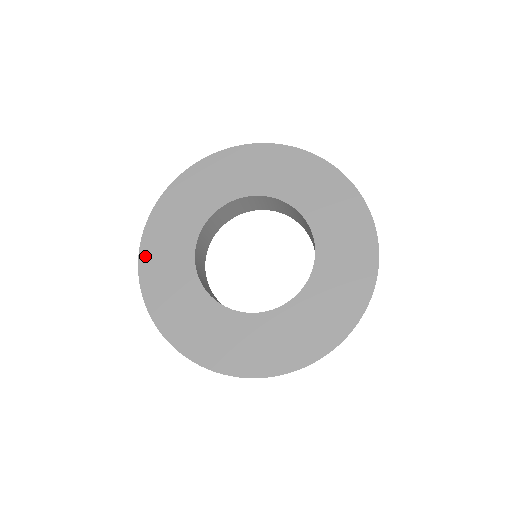
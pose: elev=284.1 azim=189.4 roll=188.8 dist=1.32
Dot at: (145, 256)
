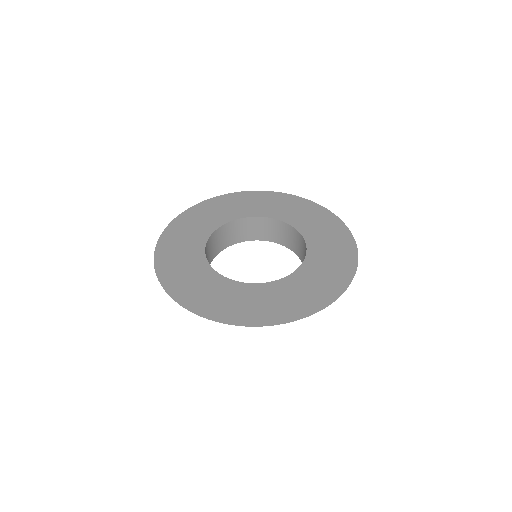
Dot at: (178, 221)
